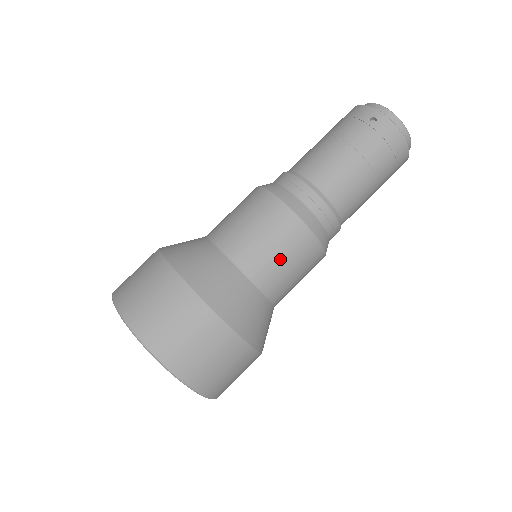
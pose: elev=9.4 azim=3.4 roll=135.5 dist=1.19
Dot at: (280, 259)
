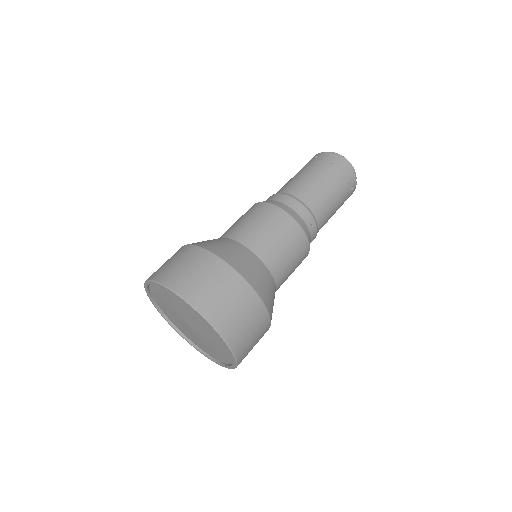
Dot at: (262, 228)
